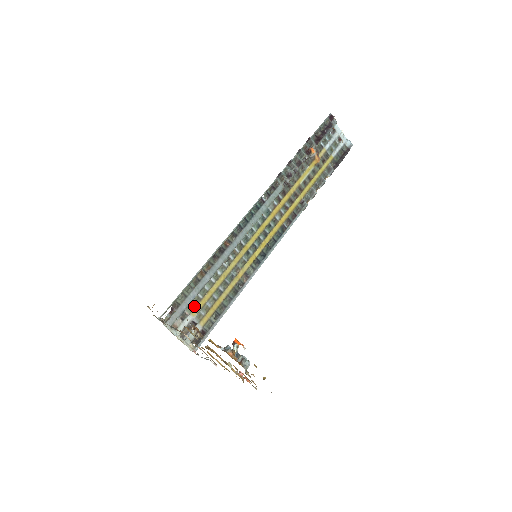
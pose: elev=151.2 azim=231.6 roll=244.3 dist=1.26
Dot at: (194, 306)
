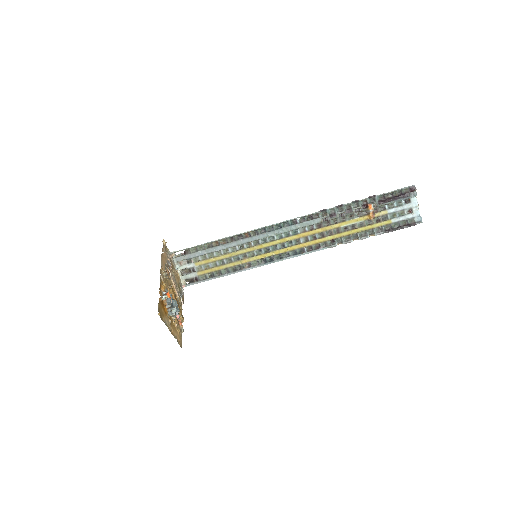
Dot at: (200, 260)
